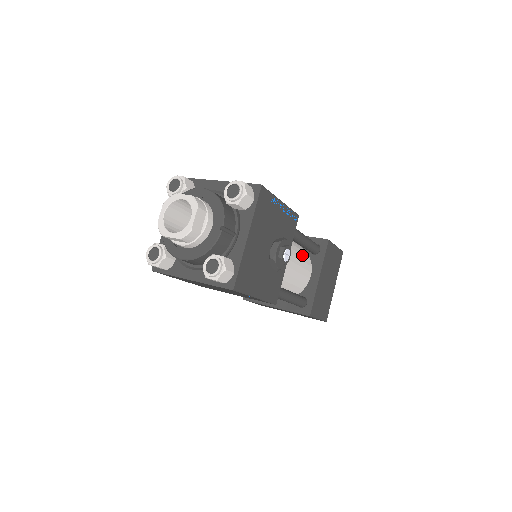
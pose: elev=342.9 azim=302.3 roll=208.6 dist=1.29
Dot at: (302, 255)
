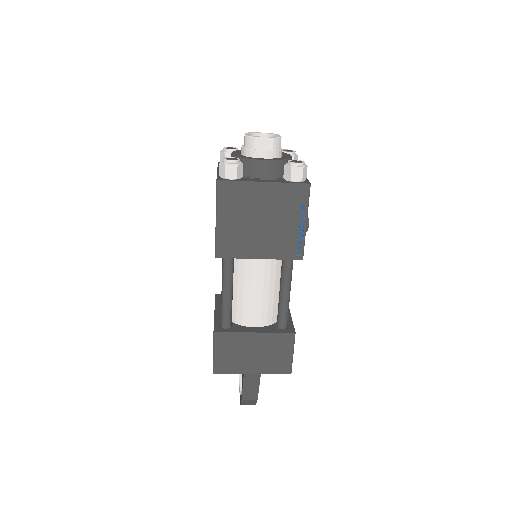
Dot at: occluded
